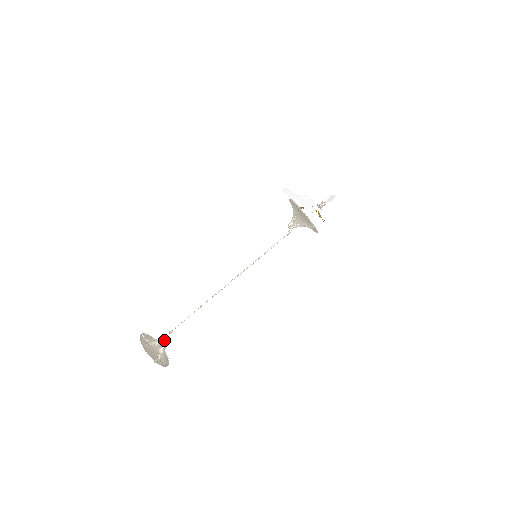
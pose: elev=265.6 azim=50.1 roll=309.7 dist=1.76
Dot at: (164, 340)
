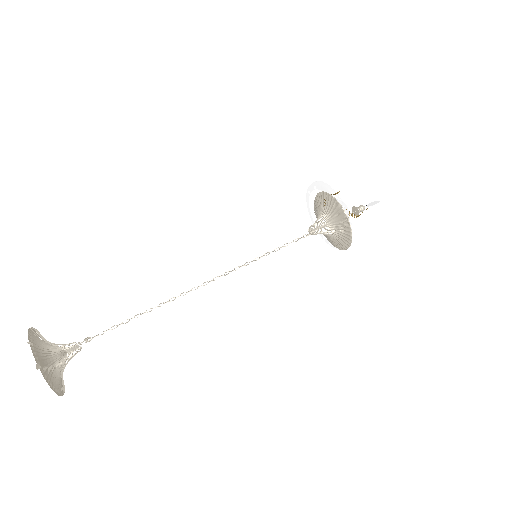
Dot at: (70, 351)
